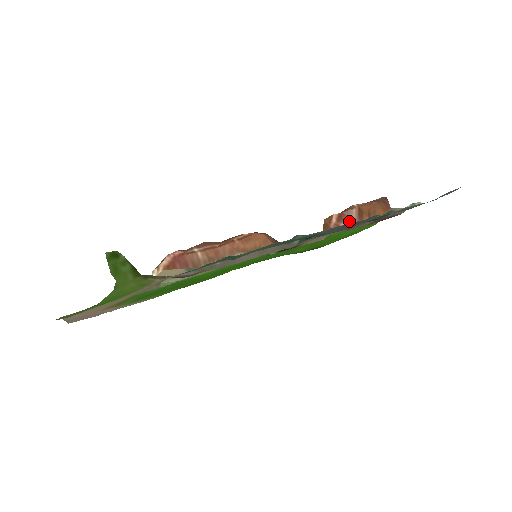
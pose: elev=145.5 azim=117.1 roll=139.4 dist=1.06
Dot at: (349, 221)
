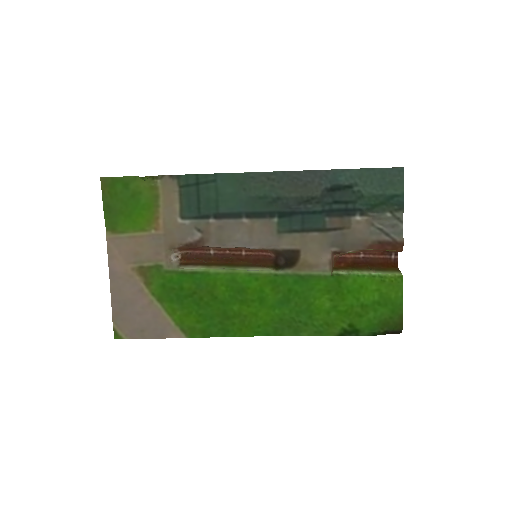
Dot at: occluded
